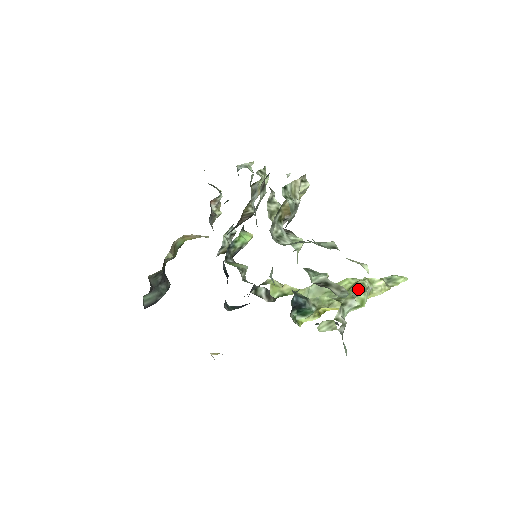
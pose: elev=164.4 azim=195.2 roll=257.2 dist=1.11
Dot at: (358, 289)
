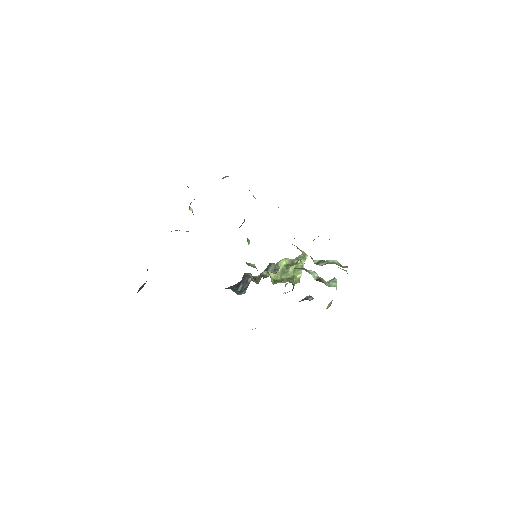
Dot at: (301, 269)
